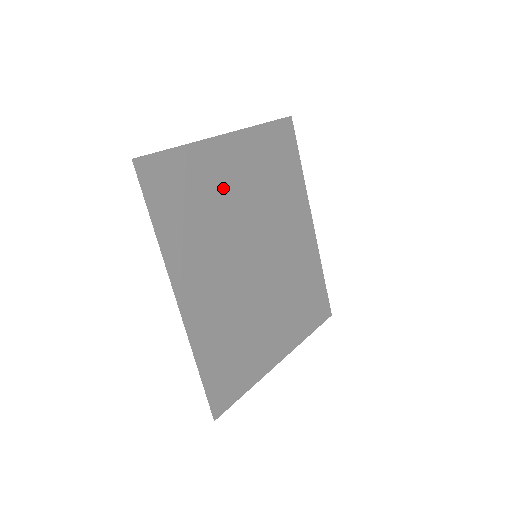
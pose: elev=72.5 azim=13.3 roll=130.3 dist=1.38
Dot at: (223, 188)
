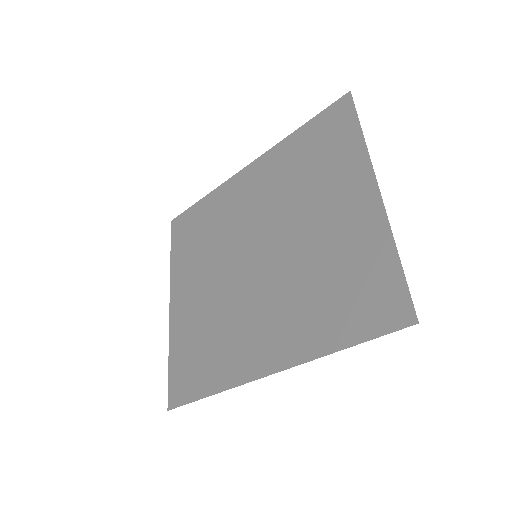
Dot at: (331, 238)
